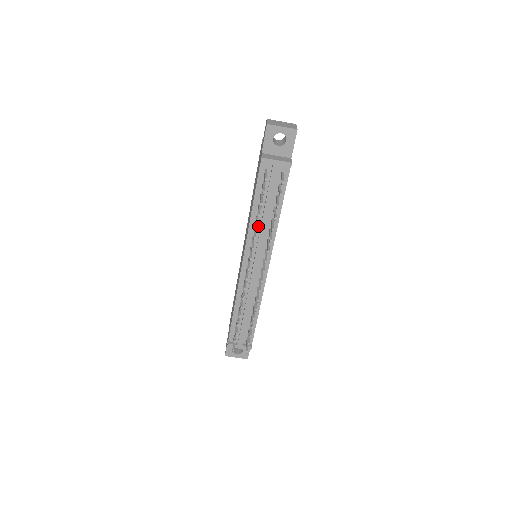
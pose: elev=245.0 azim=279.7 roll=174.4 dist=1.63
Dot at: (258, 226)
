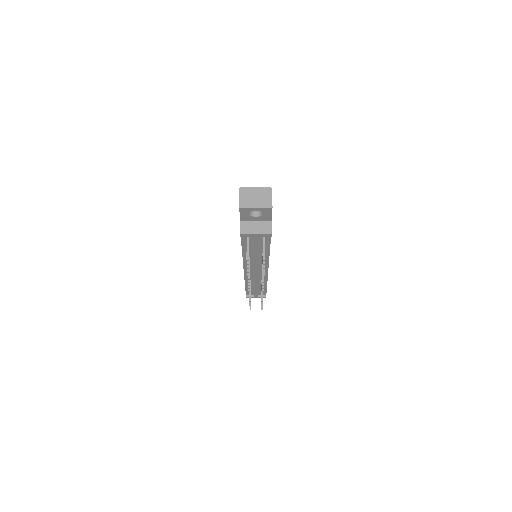
Dot at: (251, 257)
